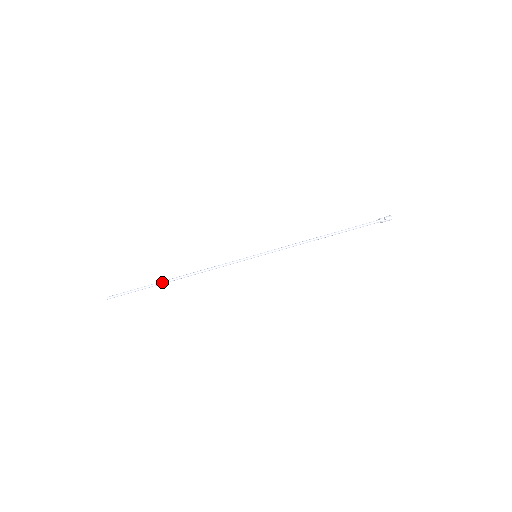
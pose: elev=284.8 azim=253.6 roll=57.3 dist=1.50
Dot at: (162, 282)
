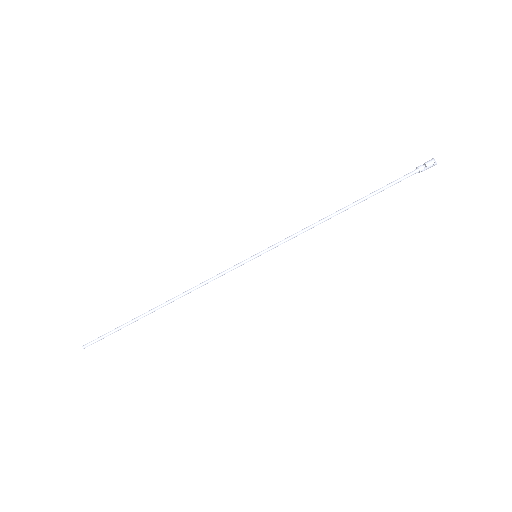
Dot at: (144, 315)
